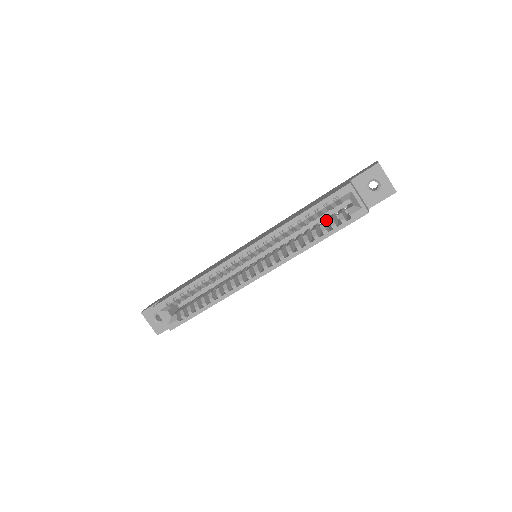
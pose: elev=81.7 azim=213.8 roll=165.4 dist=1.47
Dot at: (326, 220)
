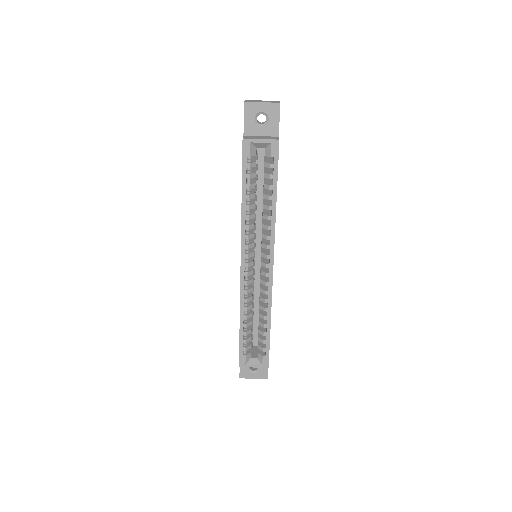
Dot at: (265, 178)
